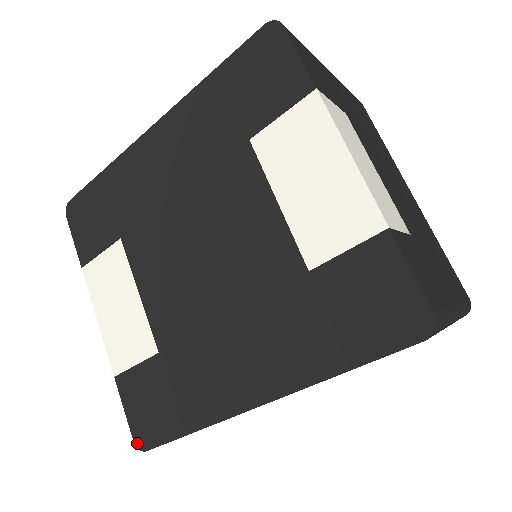
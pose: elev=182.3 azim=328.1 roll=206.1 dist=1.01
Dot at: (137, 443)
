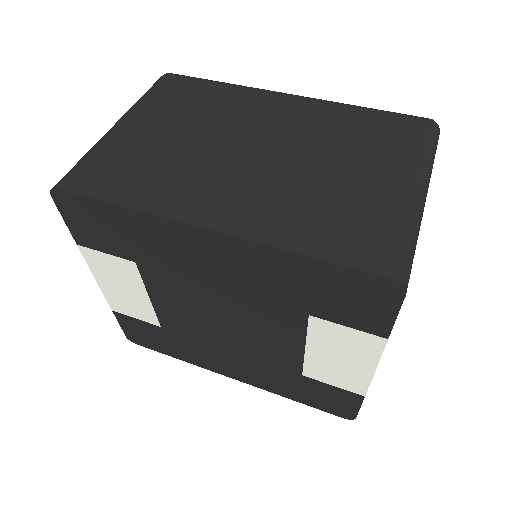
Dot at: (129, 339)
